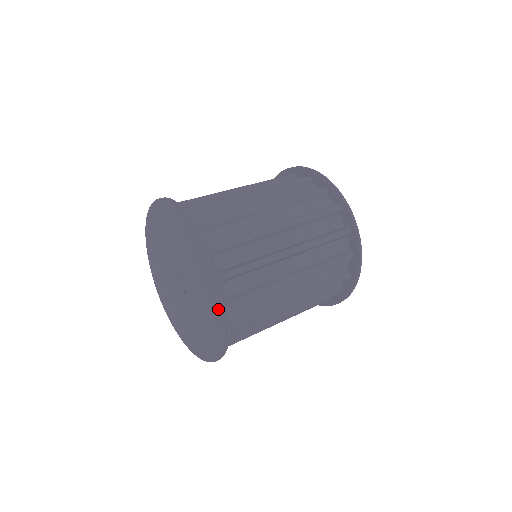
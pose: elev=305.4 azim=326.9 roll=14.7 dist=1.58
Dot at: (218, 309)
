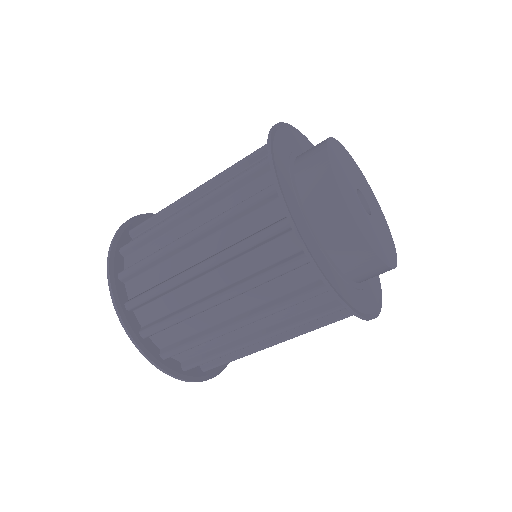
Dot at: (124, 284)
